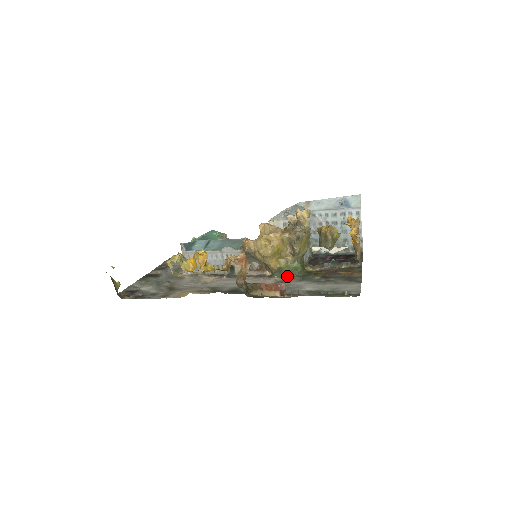
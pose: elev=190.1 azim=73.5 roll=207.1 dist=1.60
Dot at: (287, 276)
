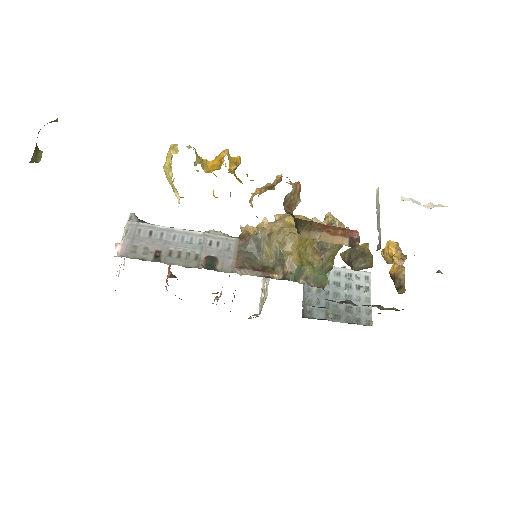
Dot at: (308, 284)
